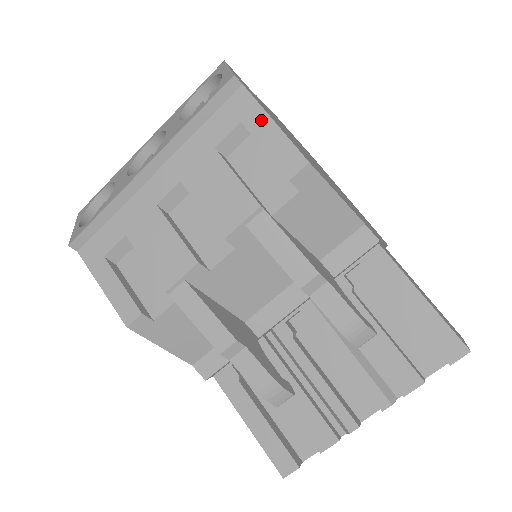
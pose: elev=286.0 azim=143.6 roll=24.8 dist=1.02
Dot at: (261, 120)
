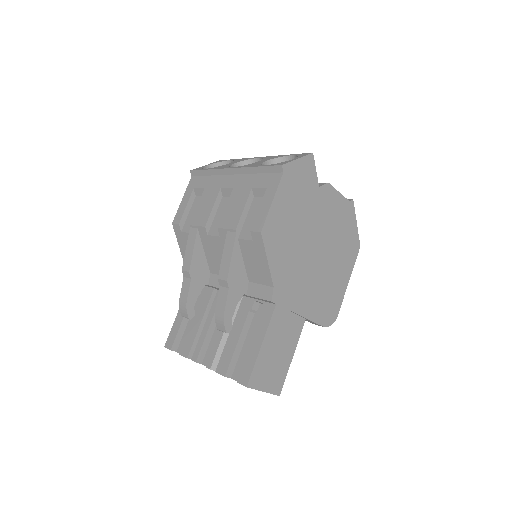
Dot at: (271, 195)
